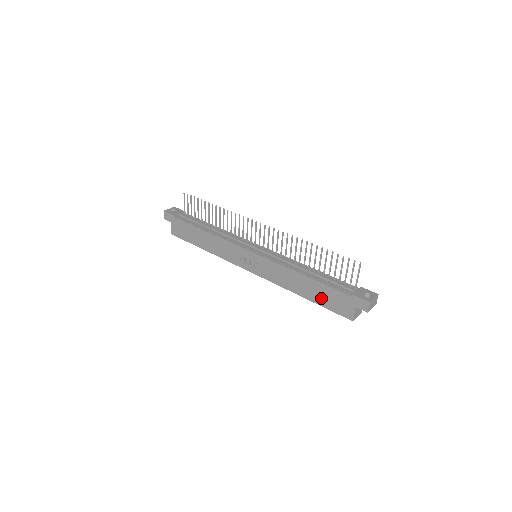
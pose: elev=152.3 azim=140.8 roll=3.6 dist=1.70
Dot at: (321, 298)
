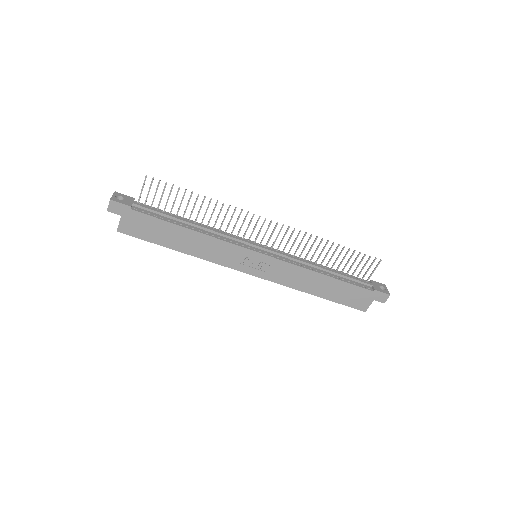
Dot at: (338, 295)
